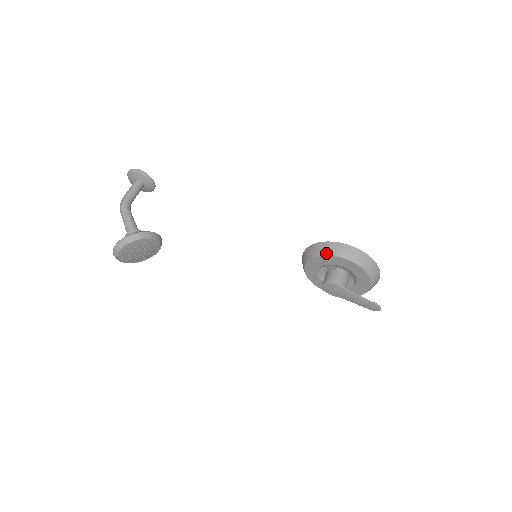
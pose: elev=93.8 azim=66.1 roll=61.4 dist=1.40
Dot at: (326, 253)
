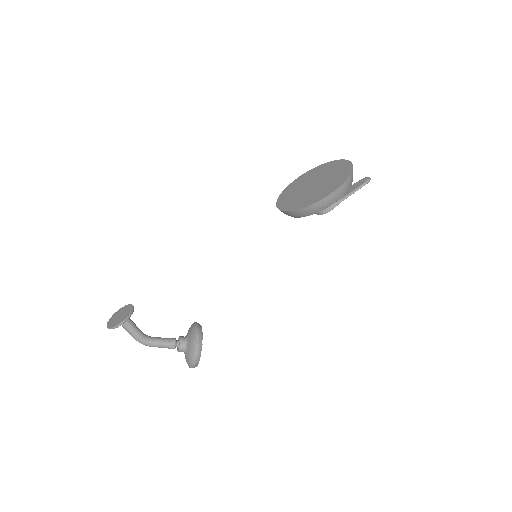
Dot at: (308, 215)
